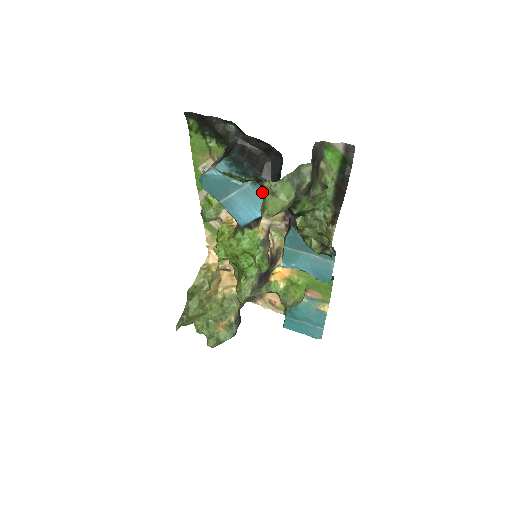
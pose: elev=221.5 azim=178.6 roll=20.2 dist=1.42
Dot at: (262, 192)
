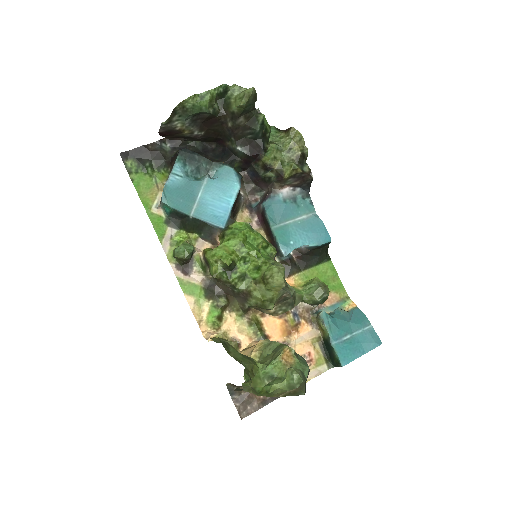
Dot at: (230, 107)
